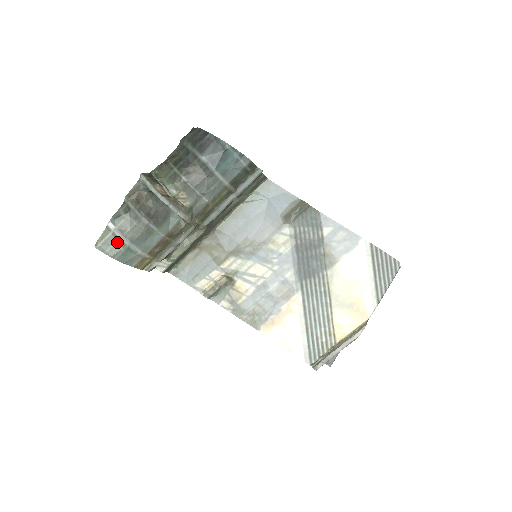
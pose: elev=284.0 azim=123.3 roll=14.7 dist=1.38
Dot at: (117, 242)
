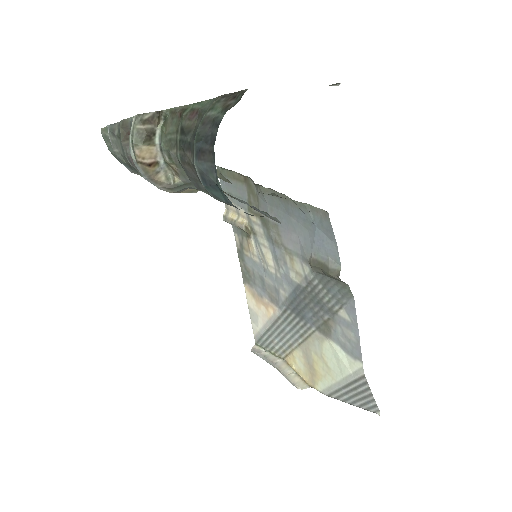
Dot at: occluded
